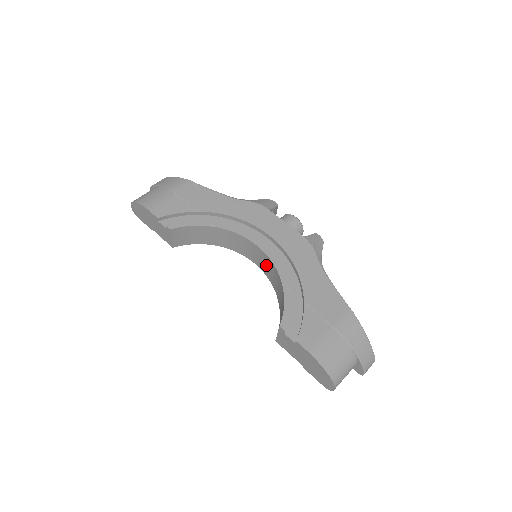
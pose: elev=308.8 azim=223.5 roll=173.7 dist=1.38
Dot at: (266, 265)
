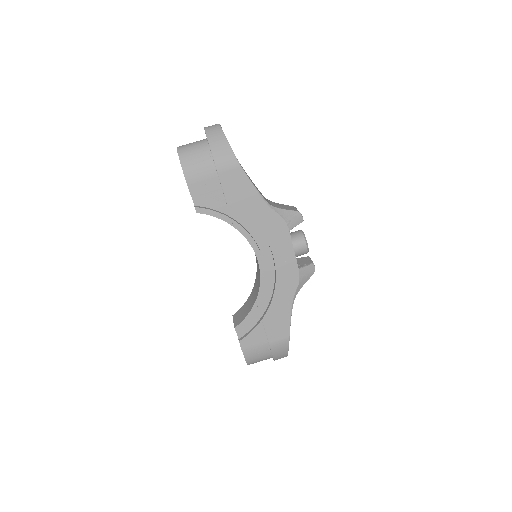
Dot at: (258, 269)
